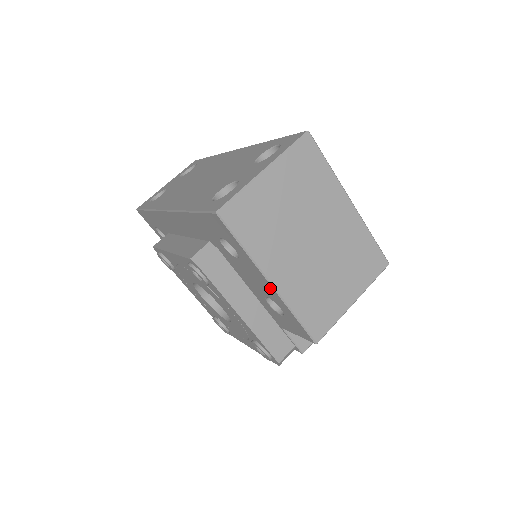
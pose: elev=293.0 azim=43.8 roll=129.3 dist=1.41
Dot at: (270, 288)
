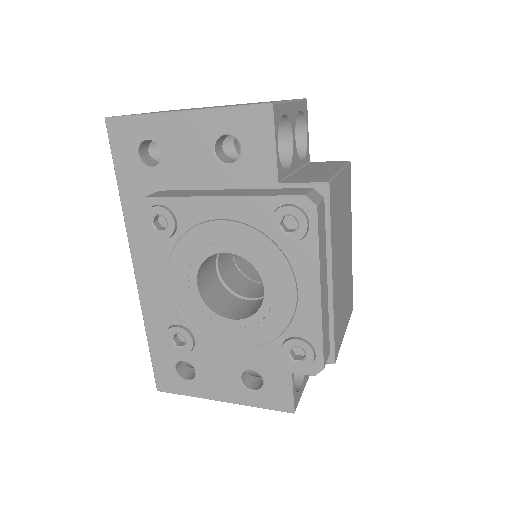
Dot at: (190, 120)
